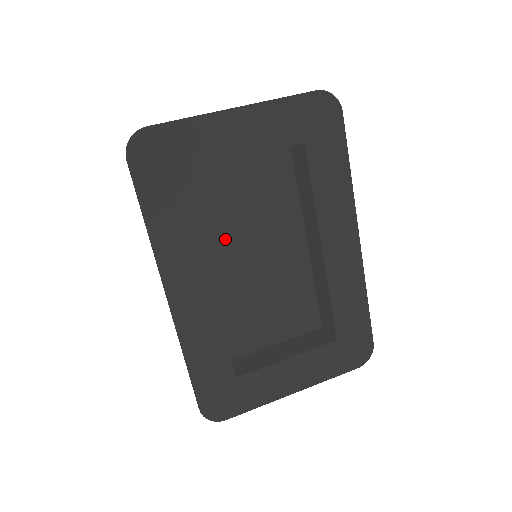
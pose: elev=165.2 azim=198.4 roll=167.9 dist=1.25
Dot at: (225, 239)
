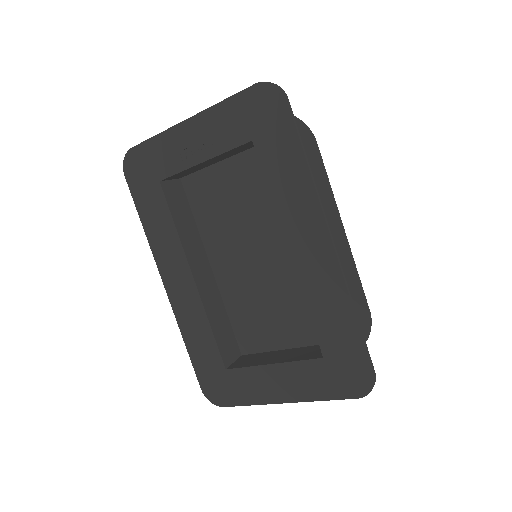
Dot at: (224, 238)
